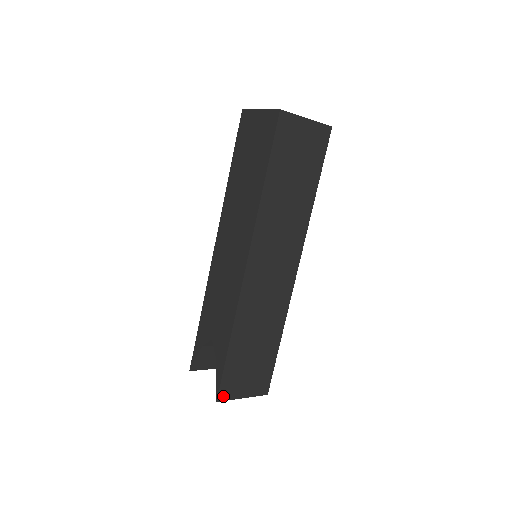
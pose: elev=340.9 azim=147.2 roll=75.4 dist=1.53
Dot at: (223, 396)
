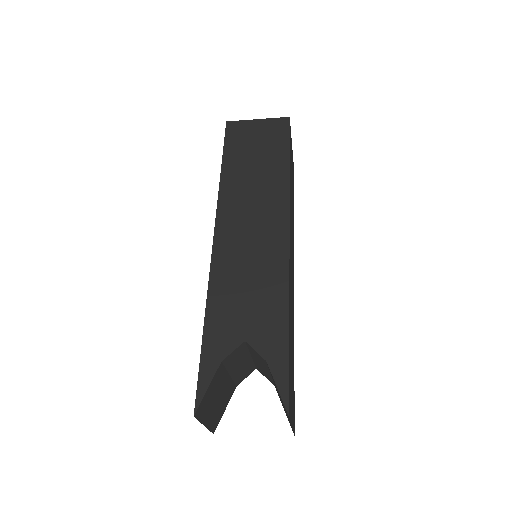
Dot at: (289, 411)
